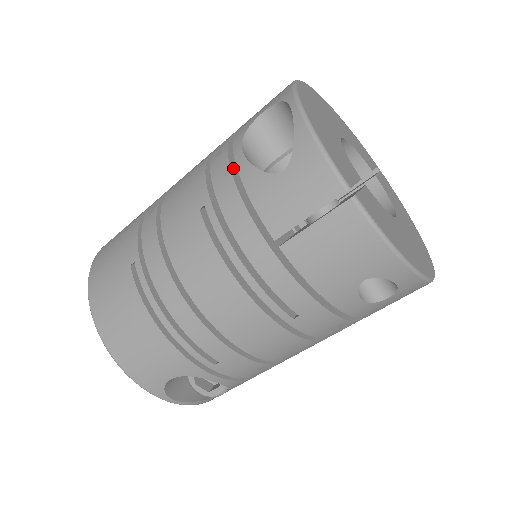
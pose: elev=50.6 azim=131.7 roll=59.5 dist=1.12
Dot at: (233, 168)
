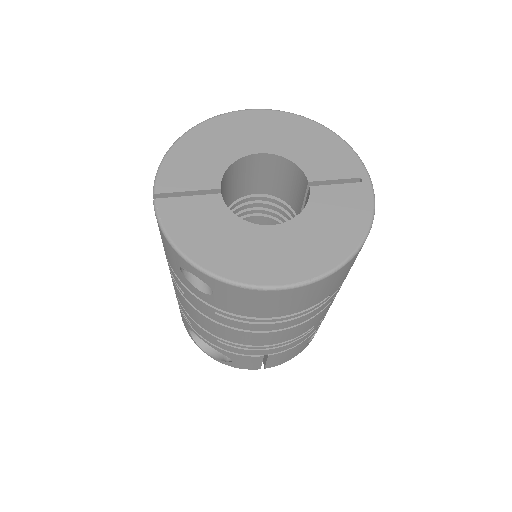
Dot at: occluded
